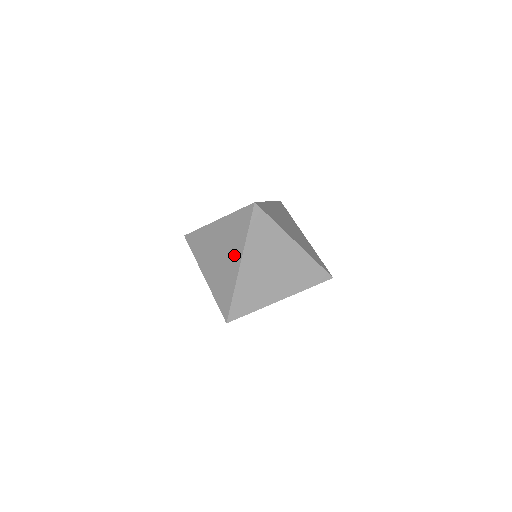
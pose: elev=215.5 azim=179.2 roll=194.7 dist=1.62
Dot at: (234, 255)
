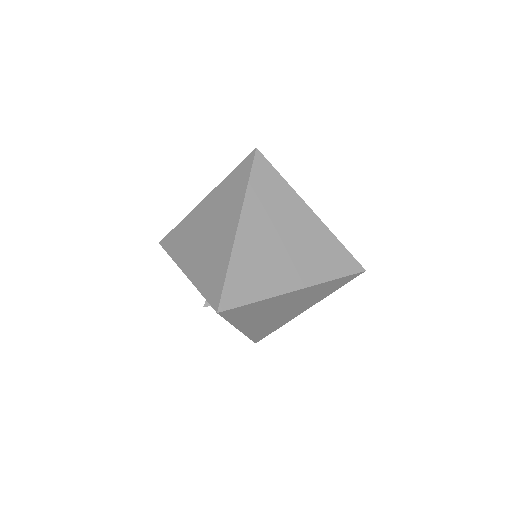
Dot at: (229, 220)
